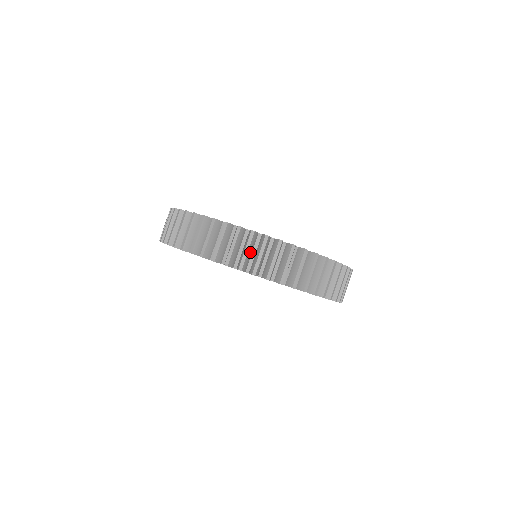
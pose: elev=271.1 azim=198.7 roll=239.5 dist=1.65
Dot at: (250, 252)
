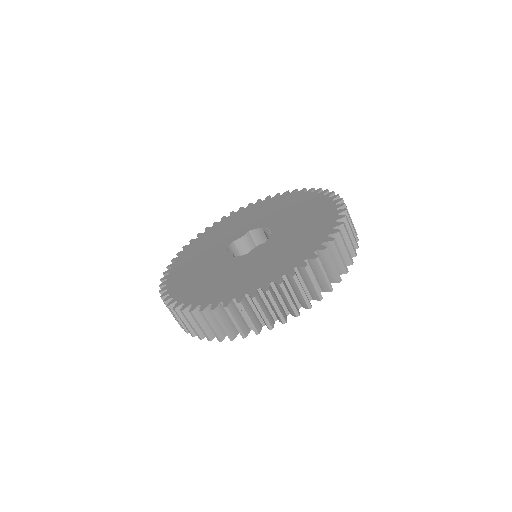
Dot at: (239, 319)
